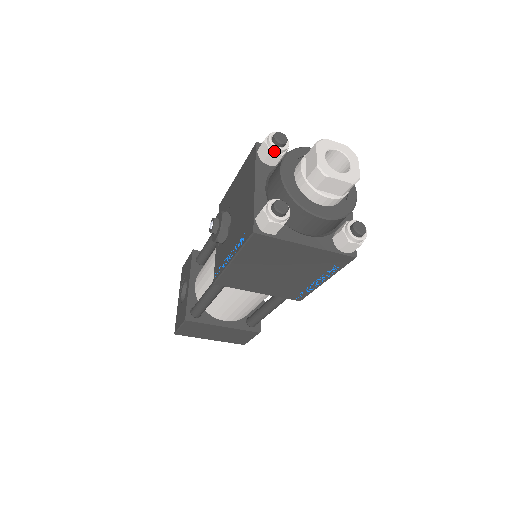
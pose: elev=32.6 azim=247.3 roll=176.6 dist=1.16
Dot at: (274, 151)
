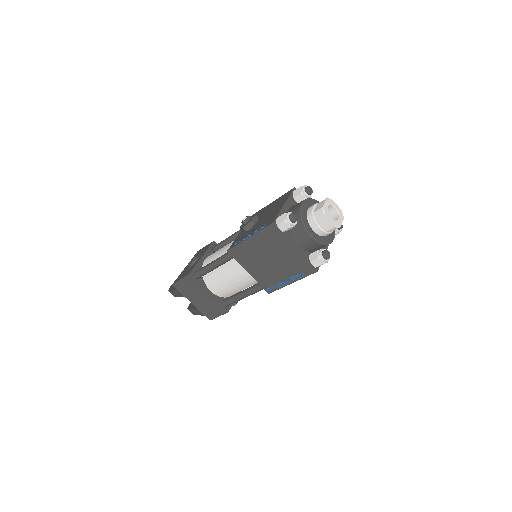
Dot at: (303, 194)
